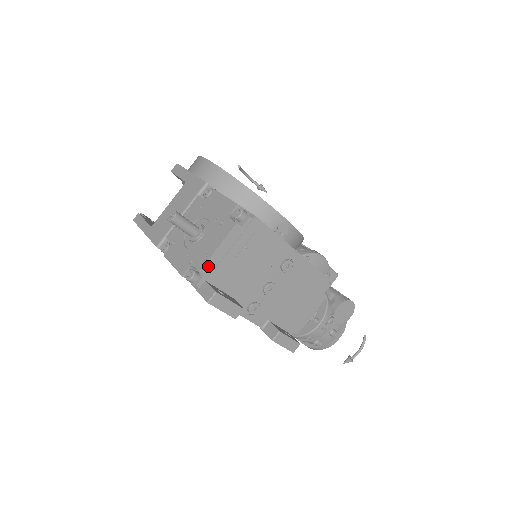
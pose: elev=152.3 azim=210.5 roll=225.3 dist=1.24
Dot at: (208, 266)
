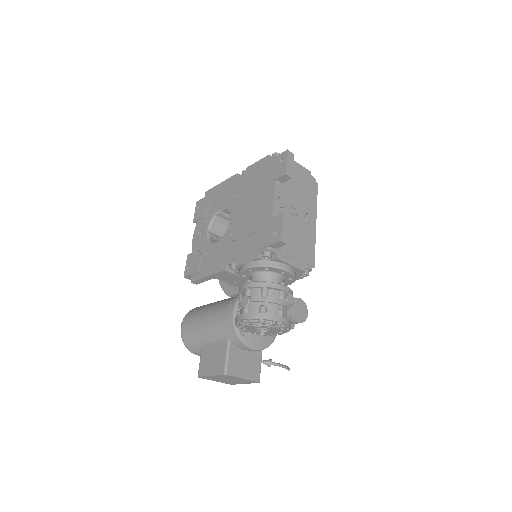
Dot at: occluded
